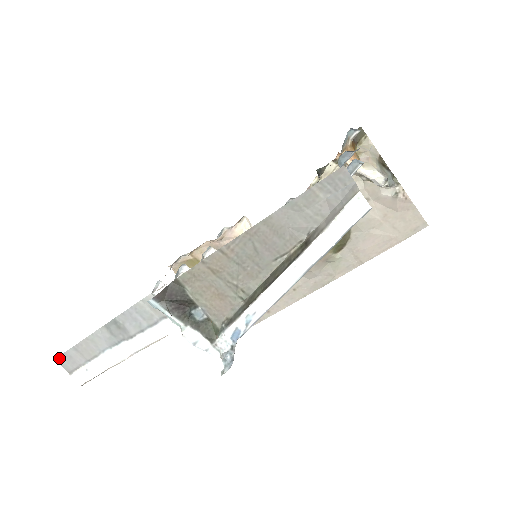
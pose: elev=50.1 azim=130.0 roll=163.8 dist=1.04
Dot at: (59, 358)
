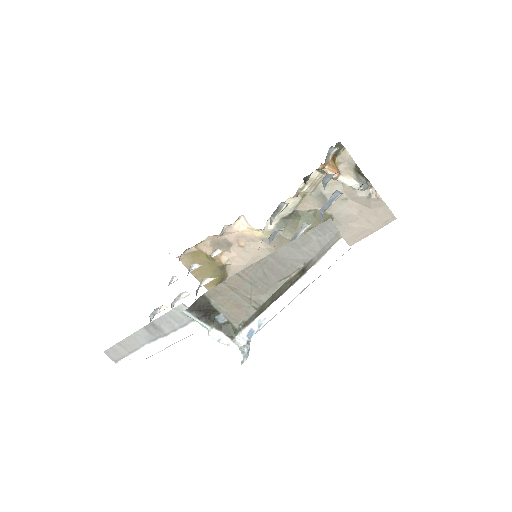
Dot at: (106, 351)
